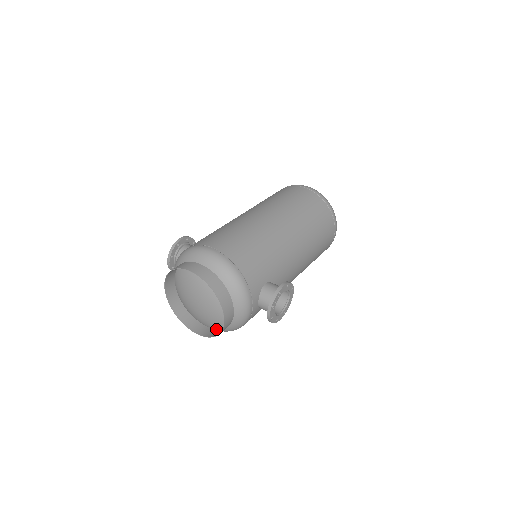
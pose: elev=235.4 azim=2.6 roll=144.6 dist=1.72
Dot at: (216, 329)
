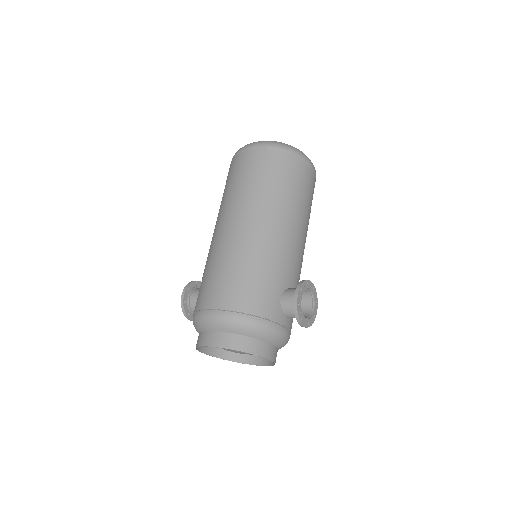
Dot at: occluded
